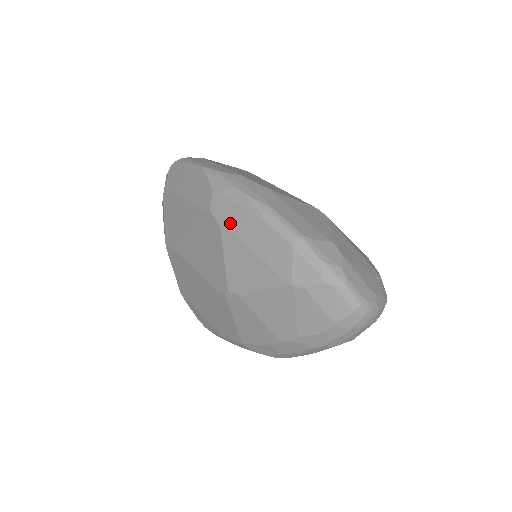
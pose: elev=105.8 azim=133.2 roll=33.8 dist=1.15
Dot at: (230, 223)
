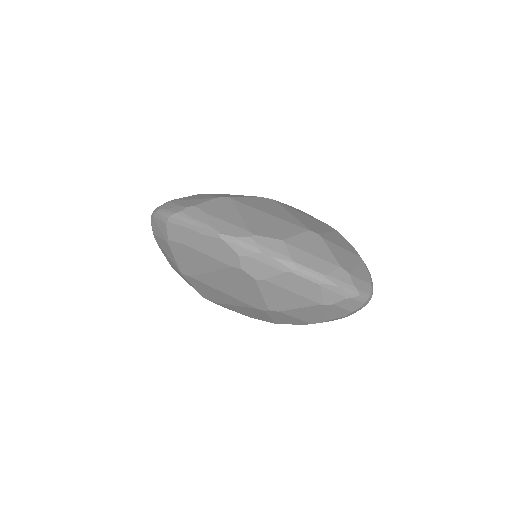
Dot at: (264, 277)
